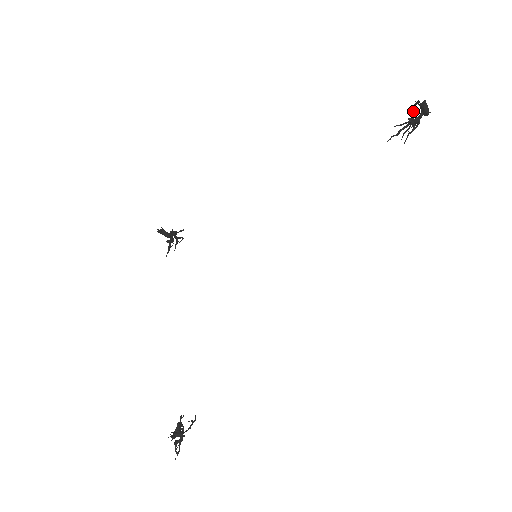
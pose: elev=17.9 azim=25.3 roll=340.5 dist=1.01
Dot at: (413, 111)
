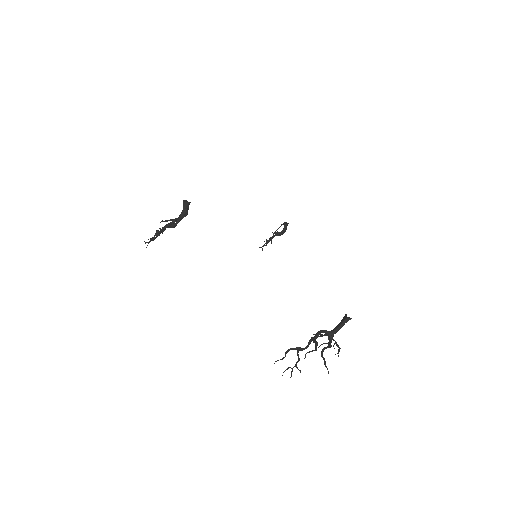
Dot at: (277, 229)
